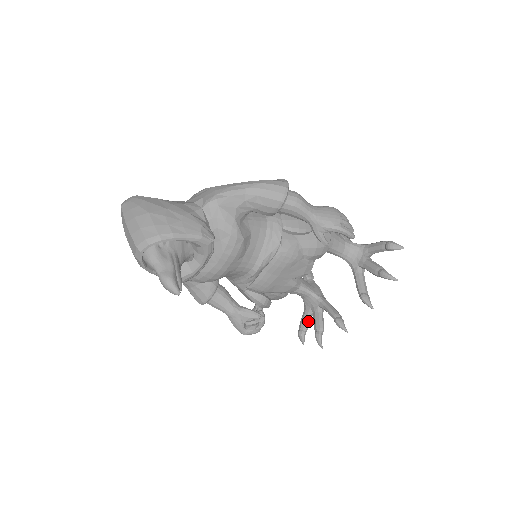
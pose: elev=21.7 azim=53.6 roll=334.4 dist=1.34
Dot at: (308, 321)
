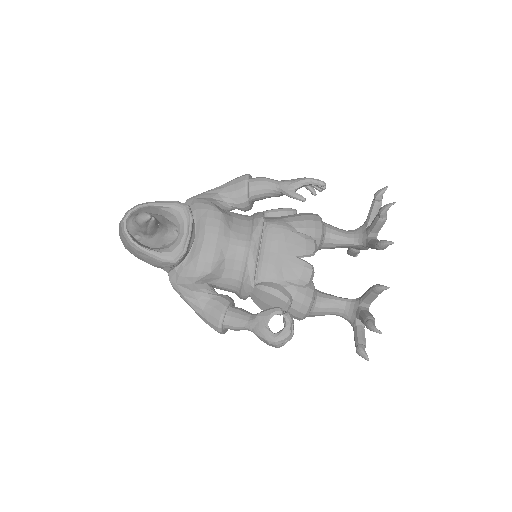
Dot at: (360, 333)
